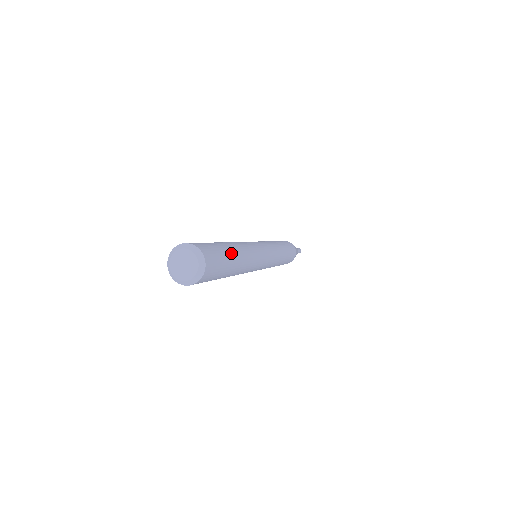
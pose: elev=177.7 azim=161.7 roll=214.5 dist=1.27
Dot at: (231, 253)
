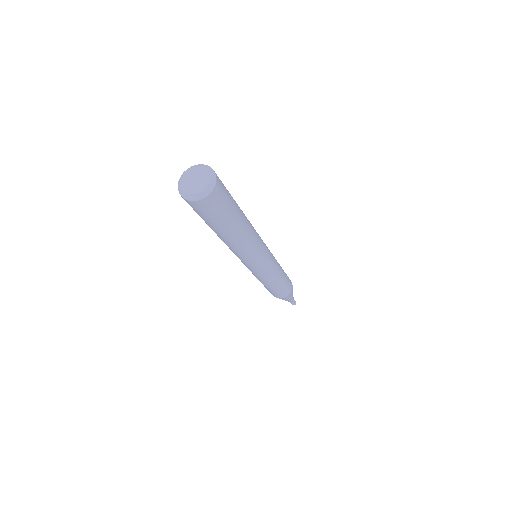
Dot at: (239, 211)
